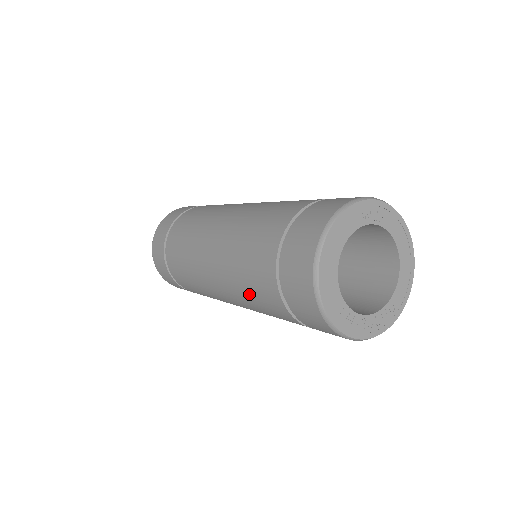
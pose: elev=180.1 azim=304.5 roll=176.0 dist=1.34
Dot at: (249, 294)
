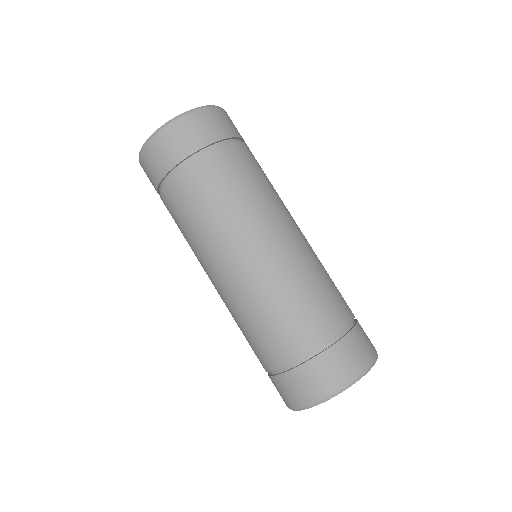
Dot at: occluded
